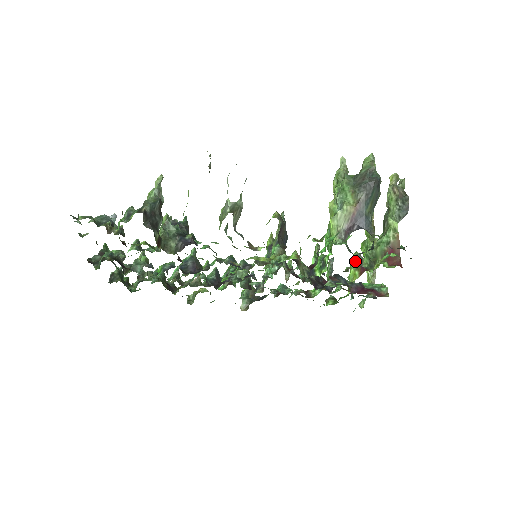
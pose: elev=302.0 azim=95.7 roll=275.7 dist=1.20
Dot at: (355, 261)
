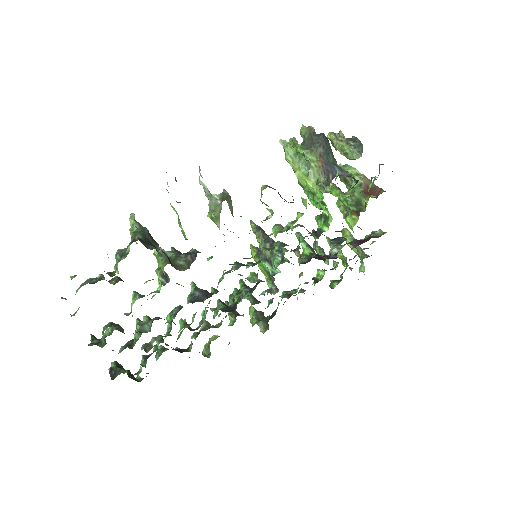
Dot at: (345, 211)
